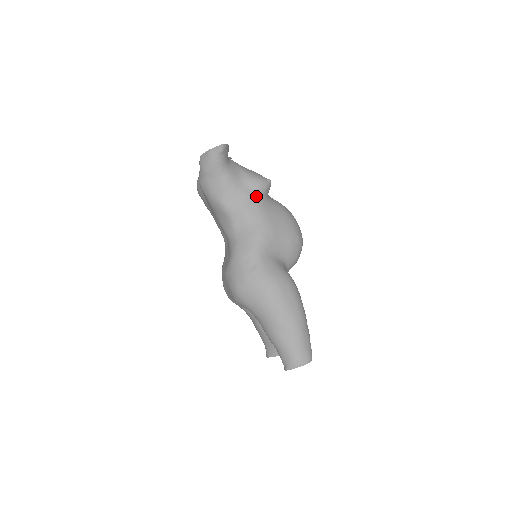
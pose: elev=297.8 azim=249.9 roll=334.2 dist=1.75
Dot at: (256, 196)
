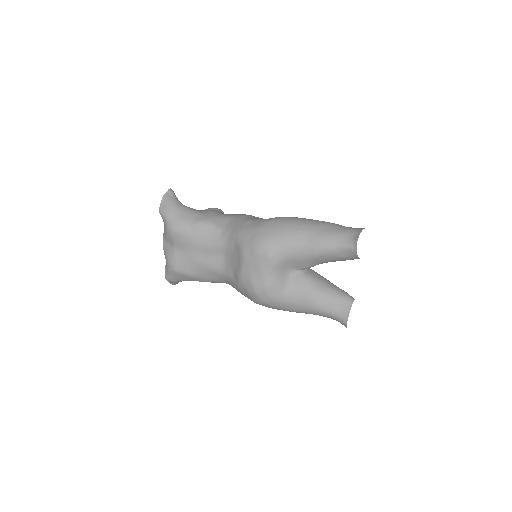
Dot at: (219, 212)
